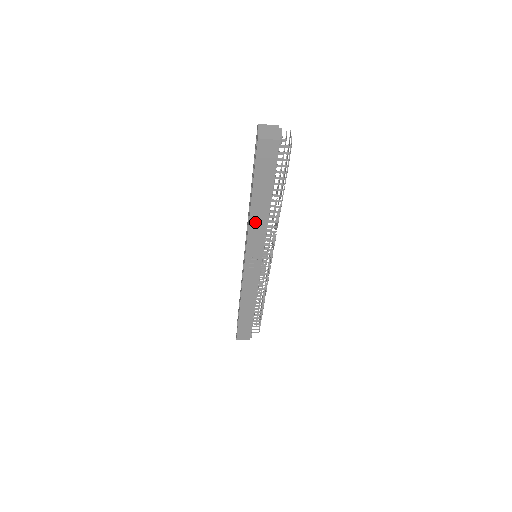
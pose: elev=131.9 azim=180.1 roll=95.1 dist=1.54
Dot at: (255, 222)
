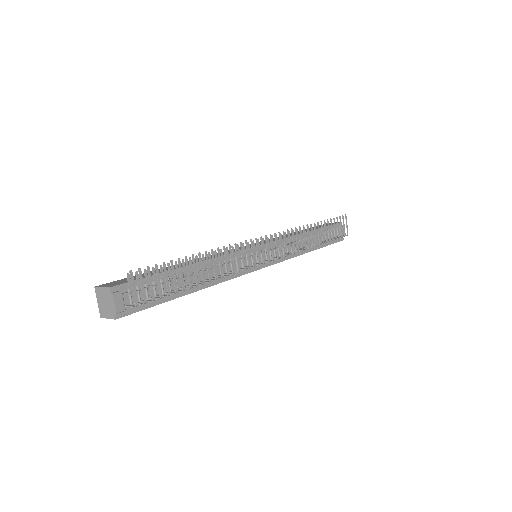
Dot at: occluded
